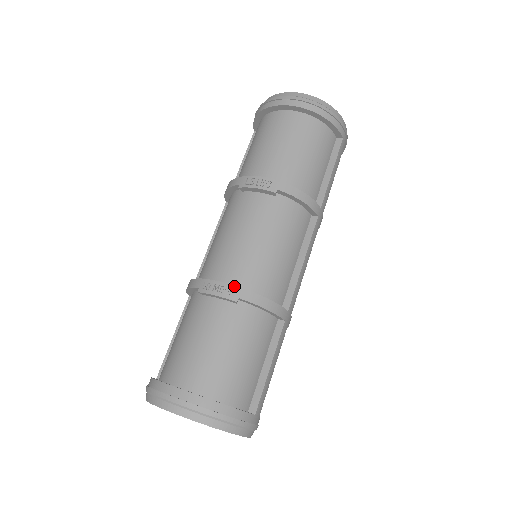
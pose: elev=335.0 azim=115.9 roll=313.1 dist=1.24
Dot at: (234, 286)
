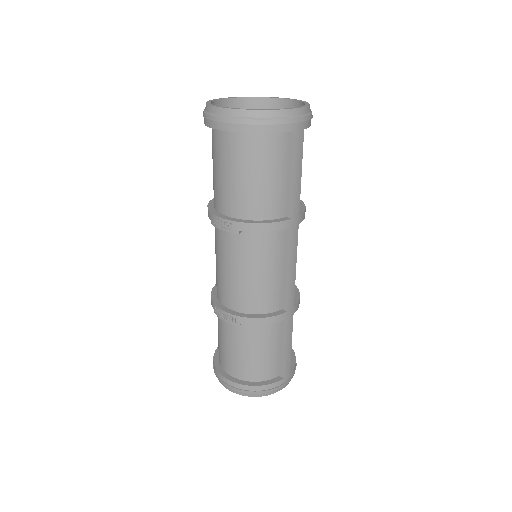
Dot at: (233, 315)
